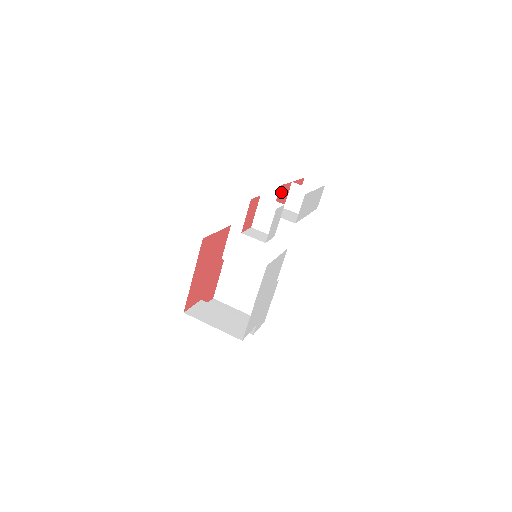
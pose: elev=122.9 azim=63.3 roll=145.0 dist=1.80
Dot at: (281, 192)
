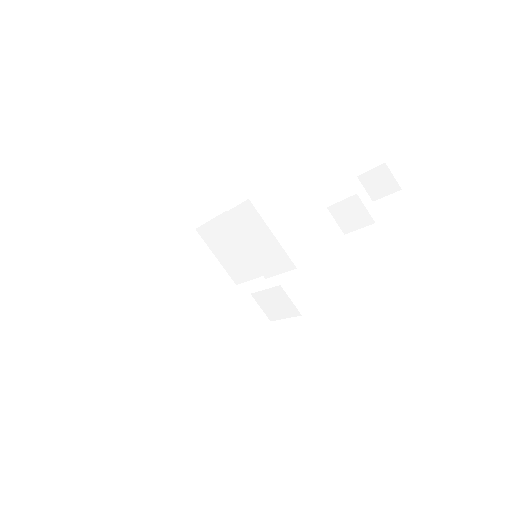
Dot at: occluded
